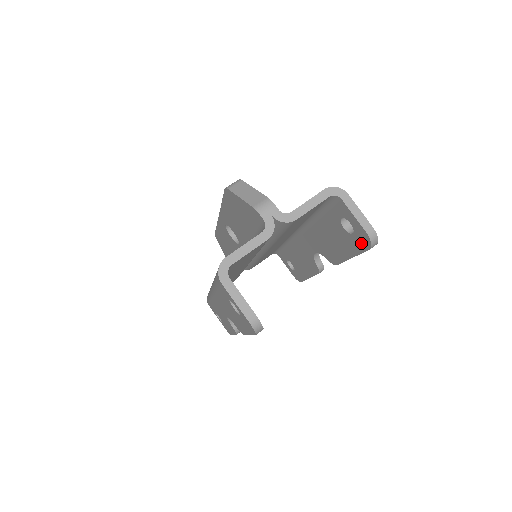
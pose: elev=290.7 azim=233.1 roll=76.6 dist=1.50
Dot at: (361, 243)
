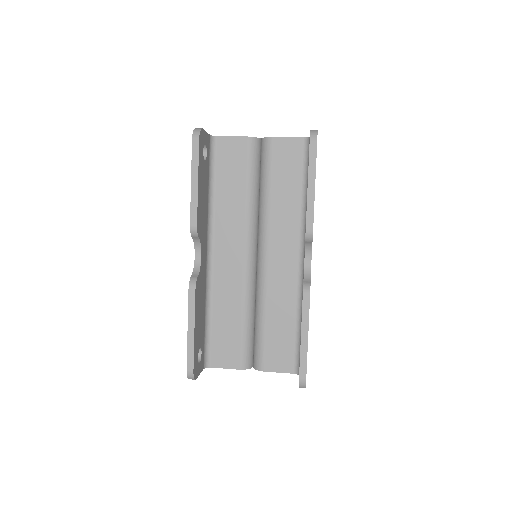
Dot at: occluded
